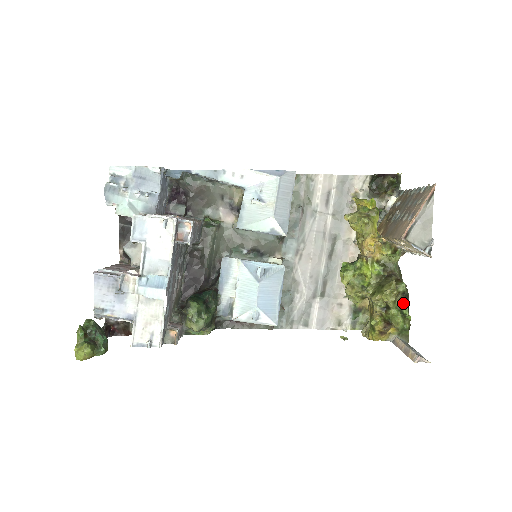
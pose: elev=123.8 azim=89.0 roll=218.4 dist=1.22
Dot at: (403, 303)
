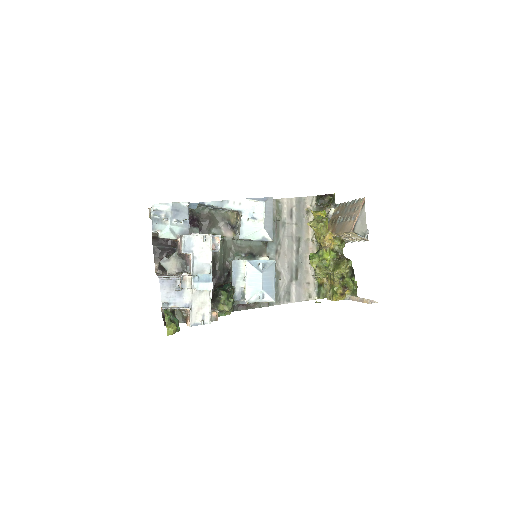
Dot at: (351, 274)
